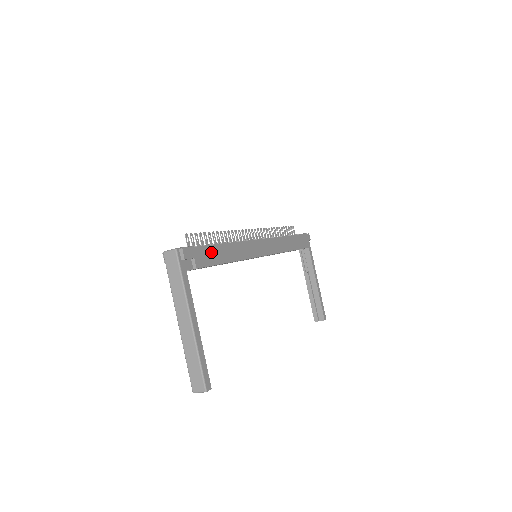
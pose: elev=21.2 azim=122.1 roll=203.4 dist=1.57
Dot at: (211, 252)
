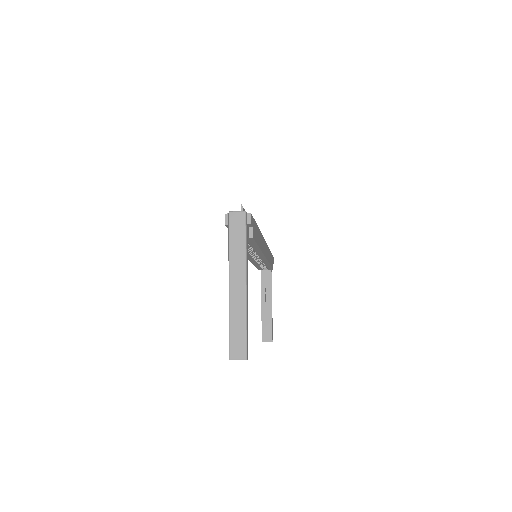
Dot at: (256, 230)
